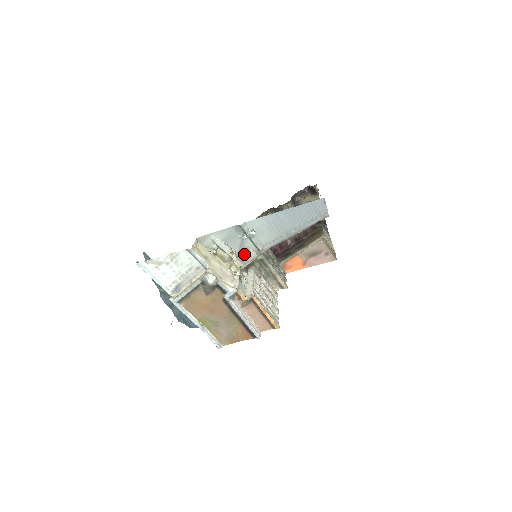
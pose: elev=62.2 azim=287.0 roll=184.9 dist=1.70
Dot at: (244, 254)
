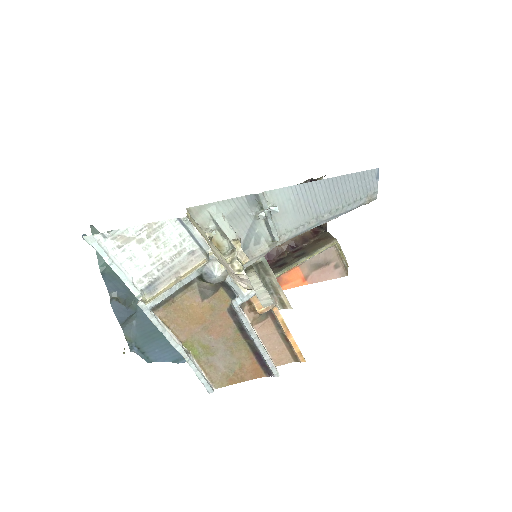
Dot at: (251, 245)
